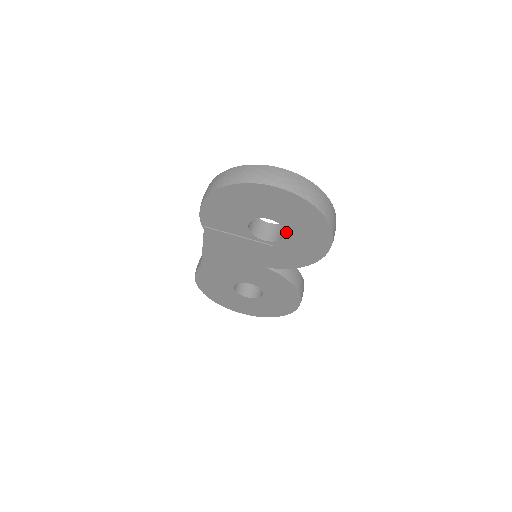
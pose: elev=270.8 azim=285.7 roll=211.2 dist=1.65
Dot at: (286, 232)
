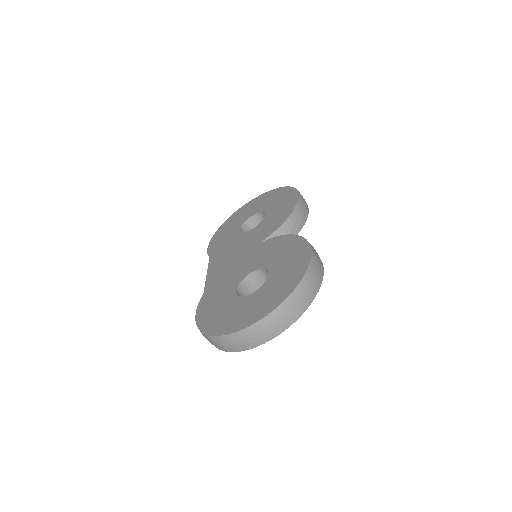
Dot at: occluded
